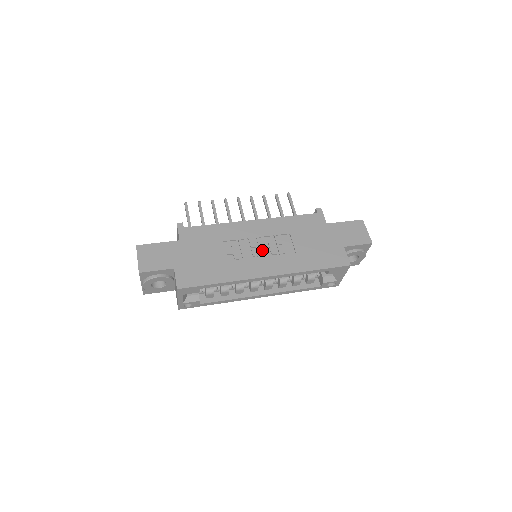
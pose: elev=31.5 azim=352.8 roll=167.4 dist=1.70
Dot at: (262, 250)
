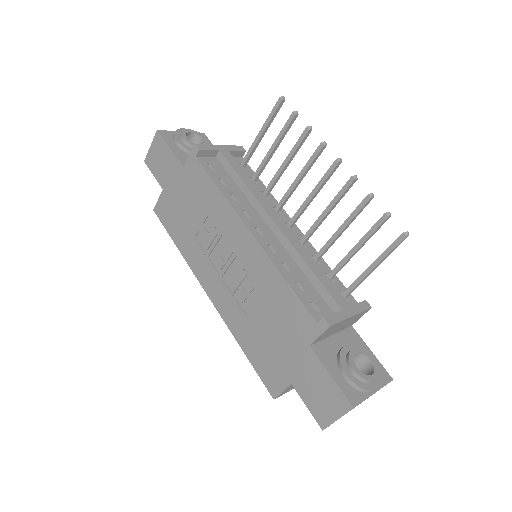
Dot at: (228, 270)
